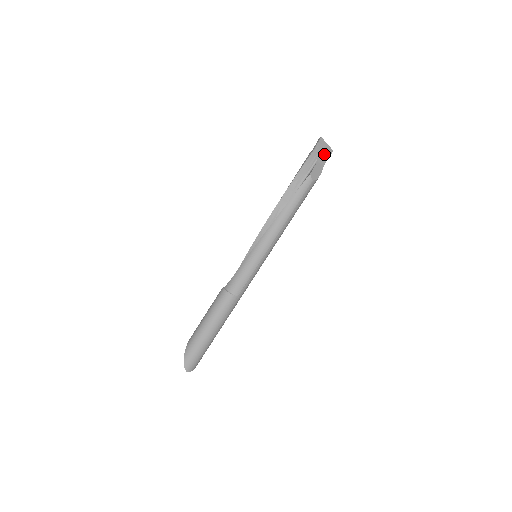
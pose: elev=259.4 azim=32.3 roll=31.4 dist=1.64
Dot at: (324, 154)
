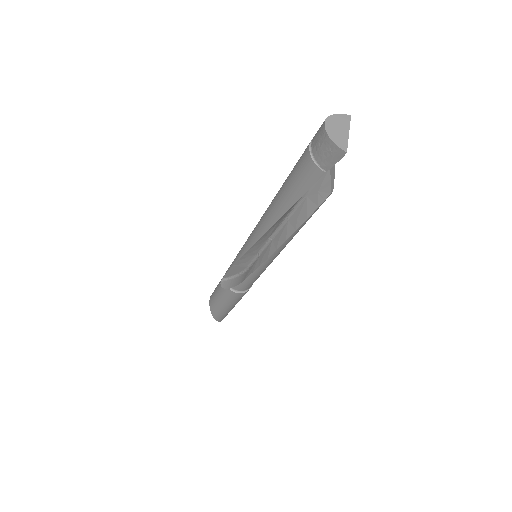
Dot at: occluded
